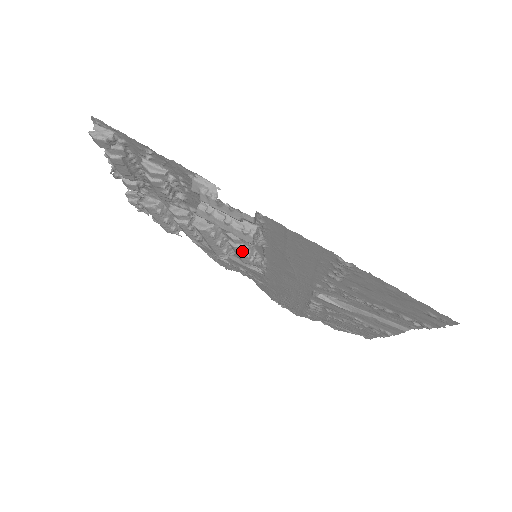
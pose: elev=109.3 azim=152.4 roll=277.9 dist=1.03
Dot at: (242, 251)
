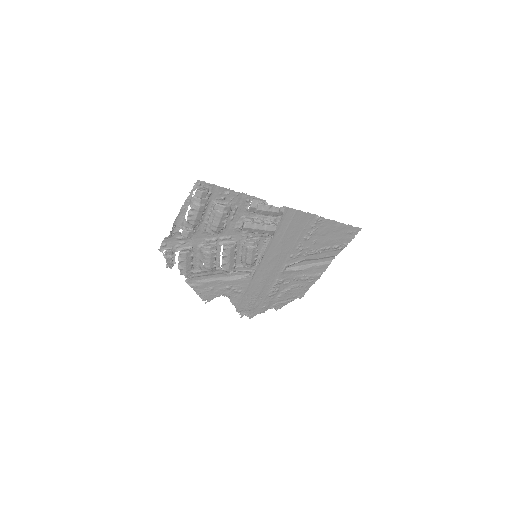
Dot at: (255, 251)
